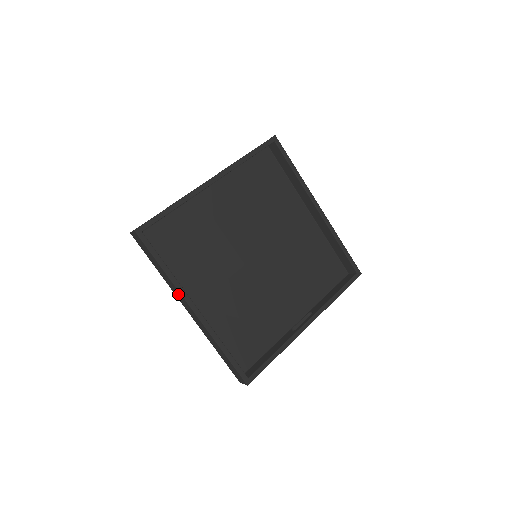
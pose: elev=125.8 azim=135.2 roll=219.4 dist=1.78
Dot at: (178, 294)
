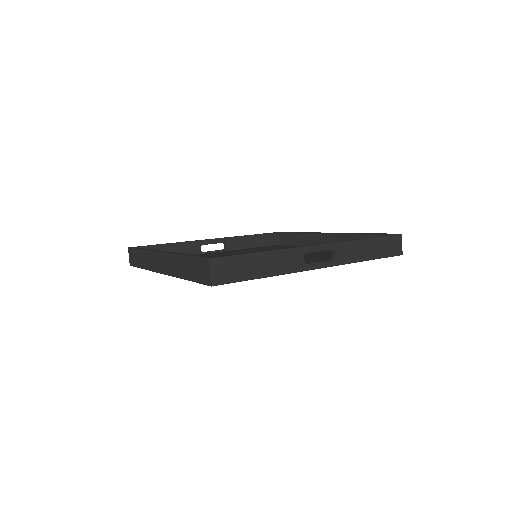
Dot at: (152, 259)
